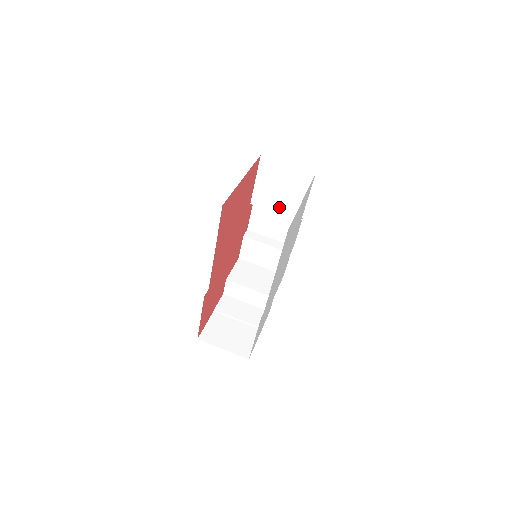
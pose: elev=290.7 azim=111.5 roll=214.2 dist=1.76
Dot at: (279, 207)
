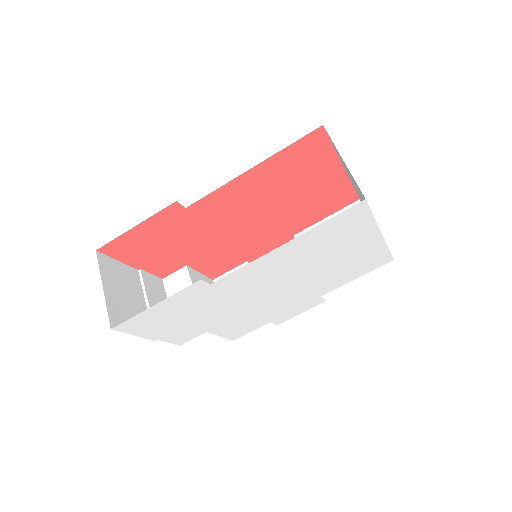
Dot at: occluded
